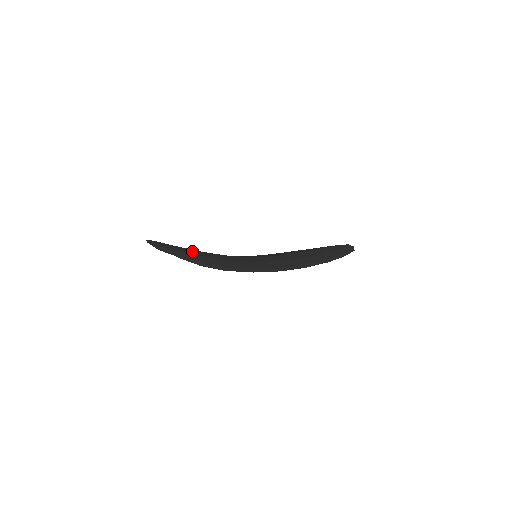
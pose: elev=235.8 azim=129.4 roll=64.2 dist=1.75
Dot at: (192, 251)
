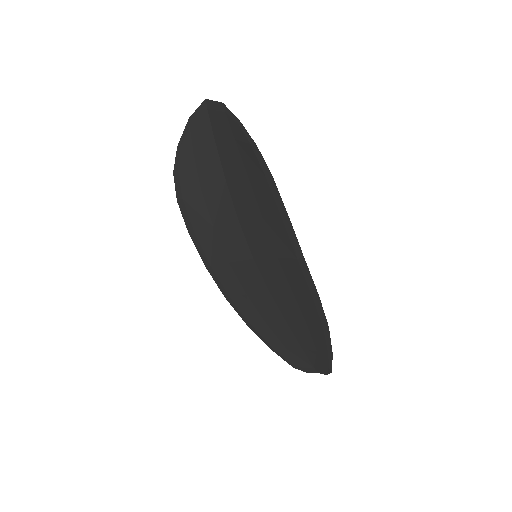
Dot at: (230, 158)
